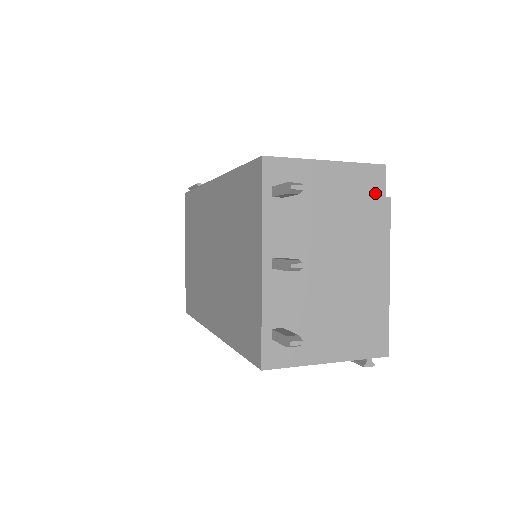
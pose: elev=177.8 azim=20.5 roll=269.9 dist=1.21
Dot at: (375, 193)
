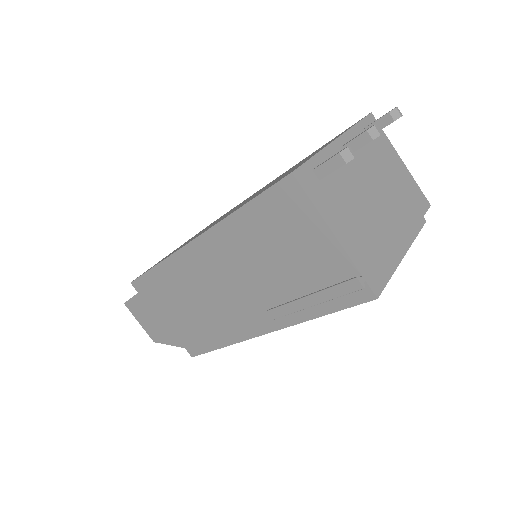
Dot at: (419, 207)
